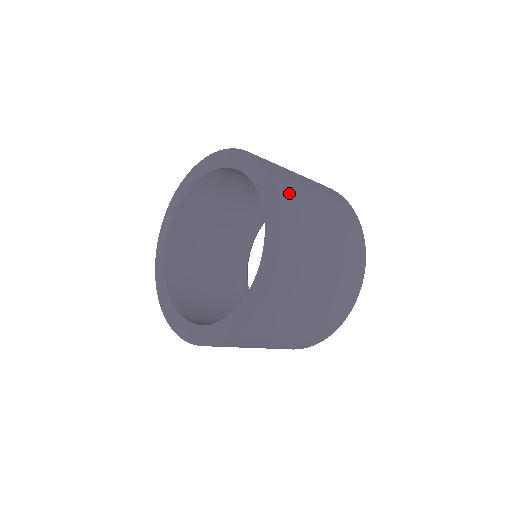
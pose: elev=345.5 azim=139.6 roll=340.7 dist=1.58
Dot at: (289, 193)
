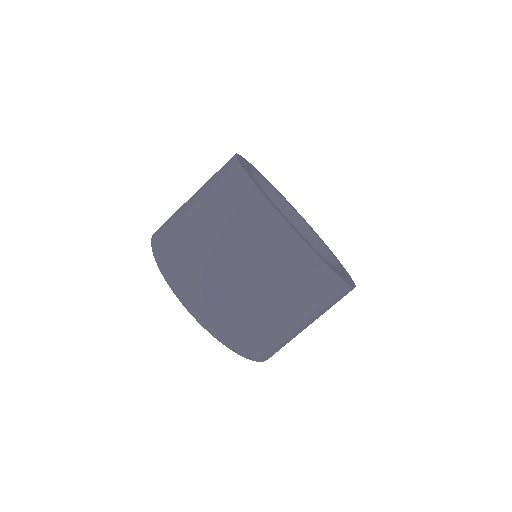
Dot at: (236, 334)
